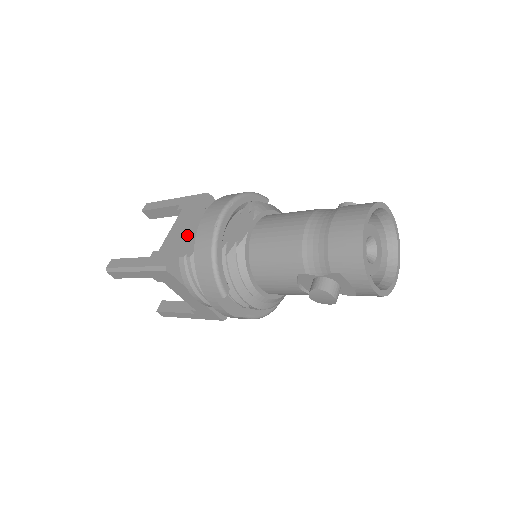
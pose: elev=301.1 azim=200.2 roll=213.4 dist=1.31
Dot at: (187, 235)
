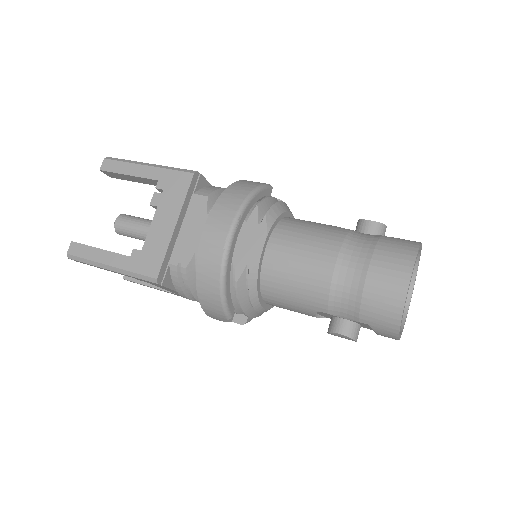
Dot at: (176, 233)
